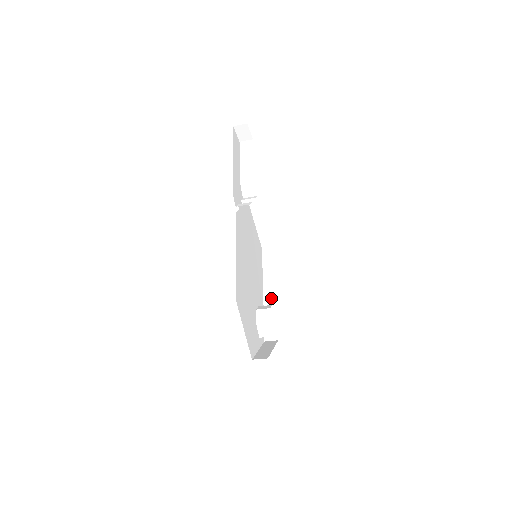
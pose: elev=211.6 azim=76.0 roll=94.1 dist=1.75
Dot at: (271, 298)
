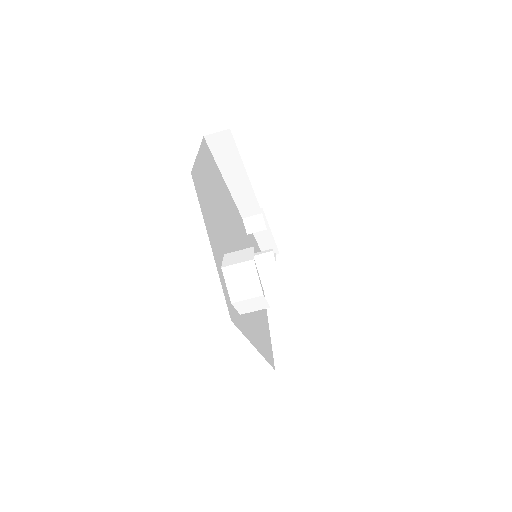
Dot at: occluded
